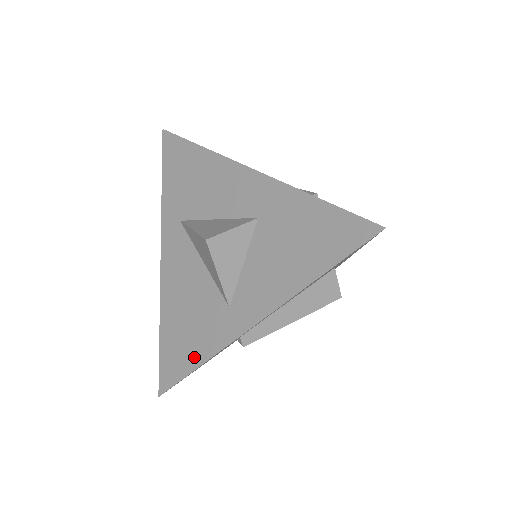
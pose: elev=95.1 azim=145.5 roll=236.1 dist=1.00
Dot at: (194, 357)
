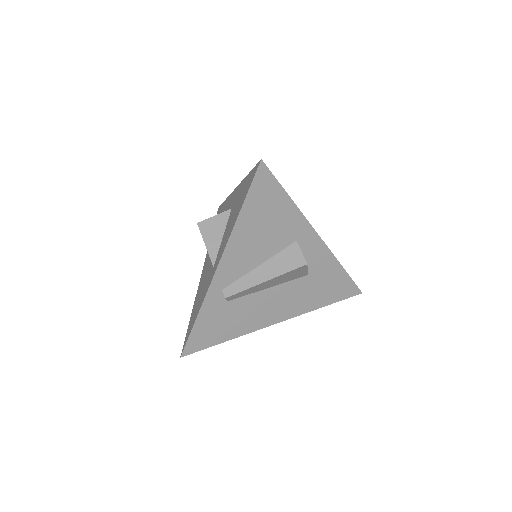
Dot at: (197, 313)
